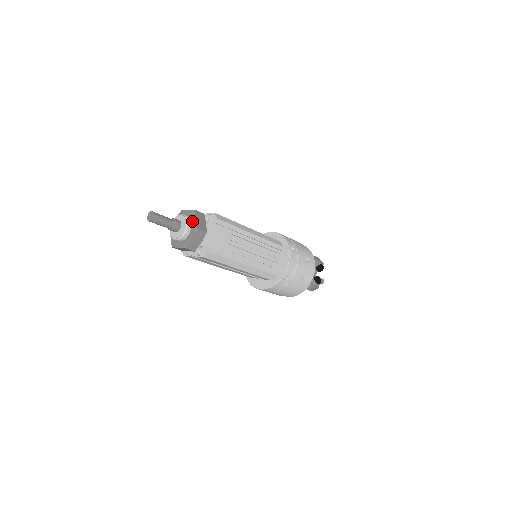
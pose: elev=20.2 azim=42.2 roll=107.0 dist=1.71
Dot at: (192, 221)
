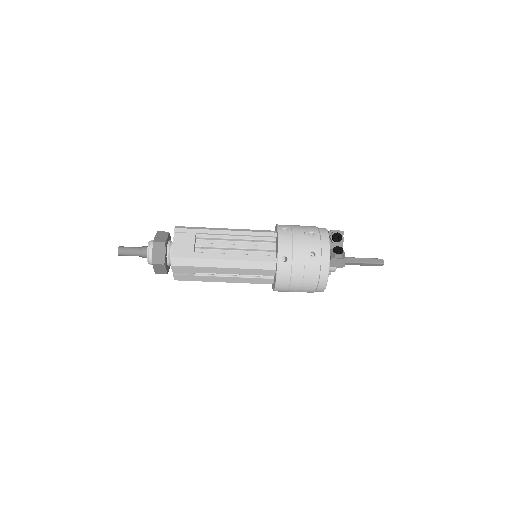
Dot at: occluded
